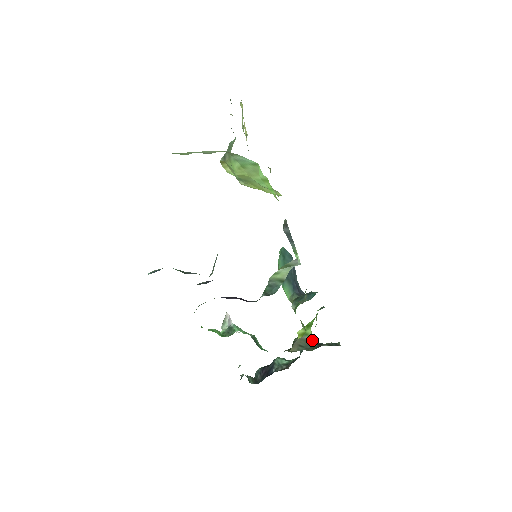
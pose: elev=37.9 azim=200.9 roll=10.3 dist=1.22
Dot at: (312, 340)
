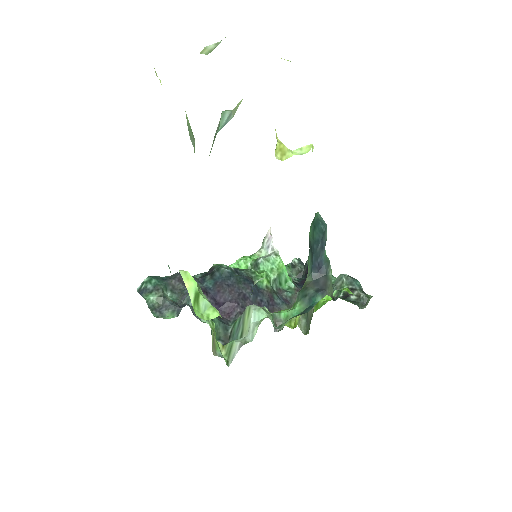
Dot at: occluded
